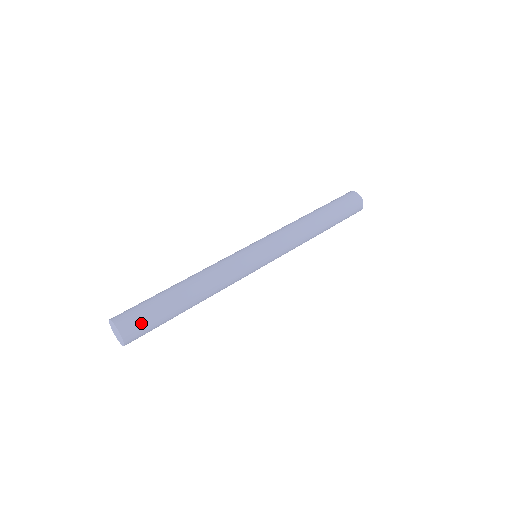
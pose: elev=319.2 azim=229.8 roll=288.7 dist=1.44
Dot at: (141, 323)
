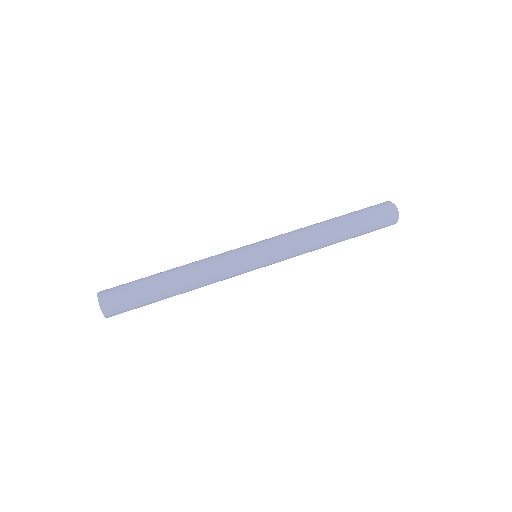
Dot at: (122, 303)
